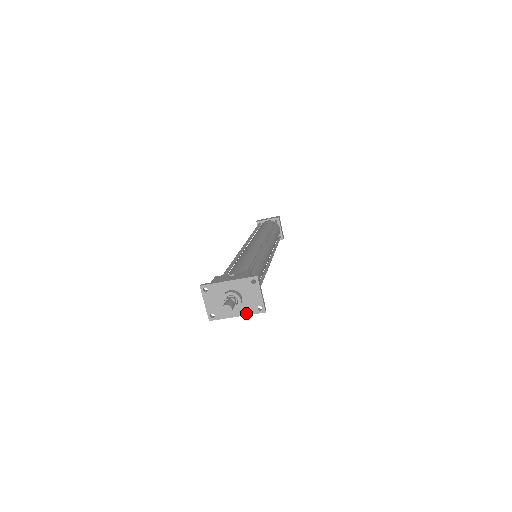
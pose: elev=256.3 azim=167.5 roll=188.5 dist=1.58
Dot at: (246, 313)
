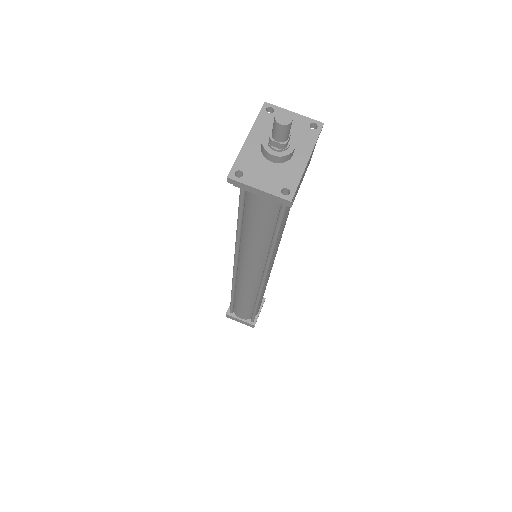
Dot at: (310, 146)
